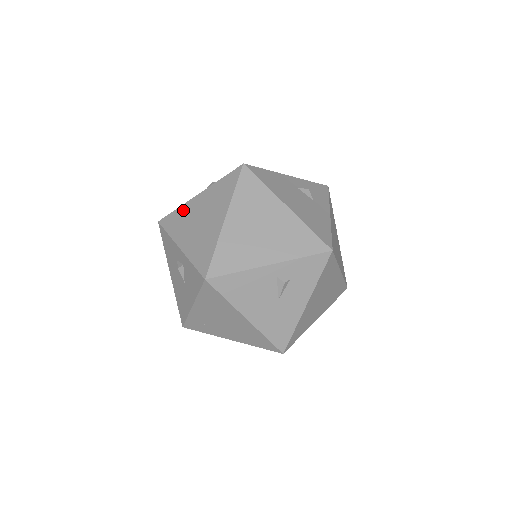
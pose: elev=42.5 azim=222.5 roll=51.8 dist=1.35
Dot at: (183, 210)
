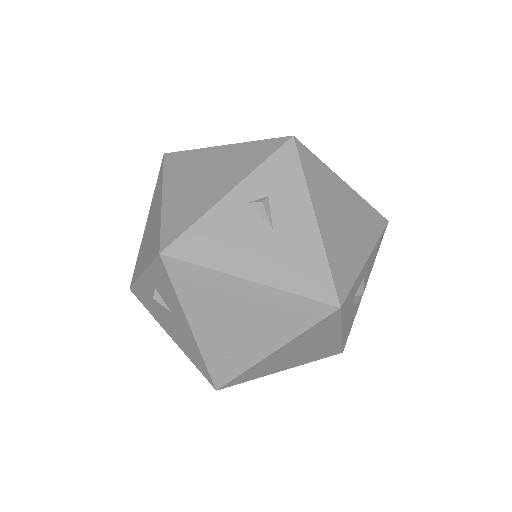
Dot at: (140, 250)
